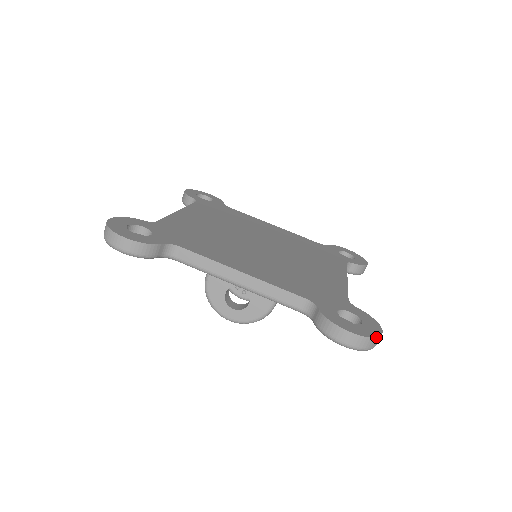
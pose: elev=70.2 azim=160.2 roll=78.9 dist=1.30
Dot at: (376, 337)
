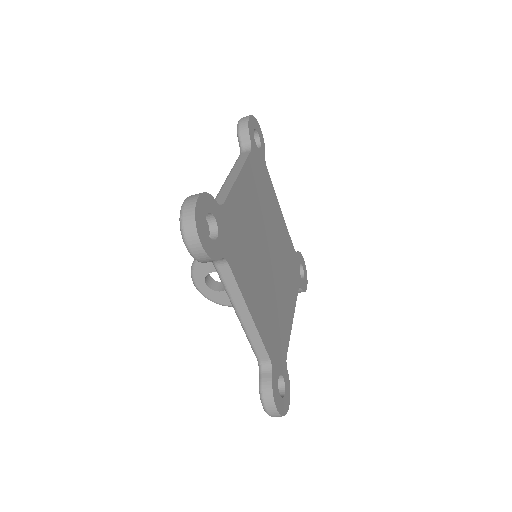
Dot at: occluded
